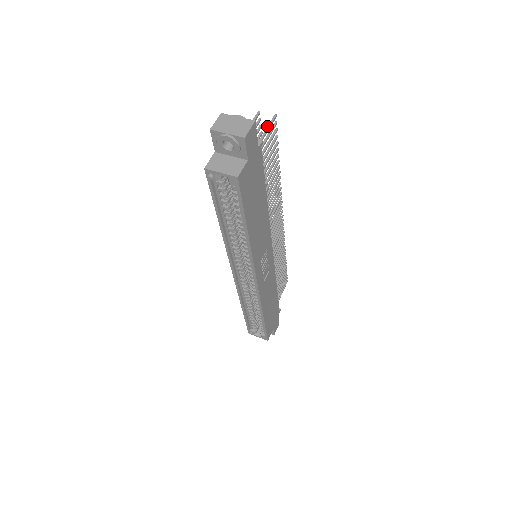
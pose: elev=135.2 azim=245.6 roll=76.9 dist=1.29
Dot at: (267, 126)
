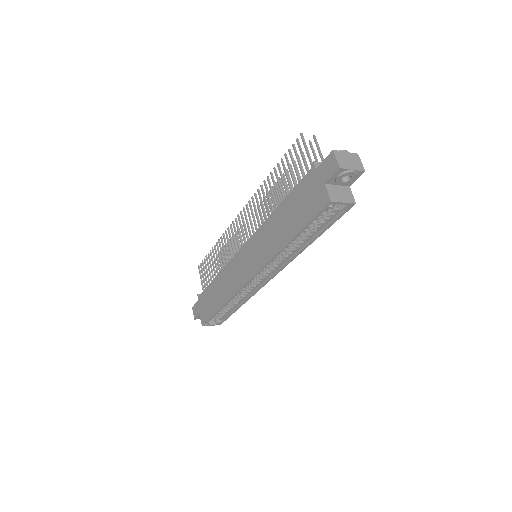
Dot at: (318, 148)
